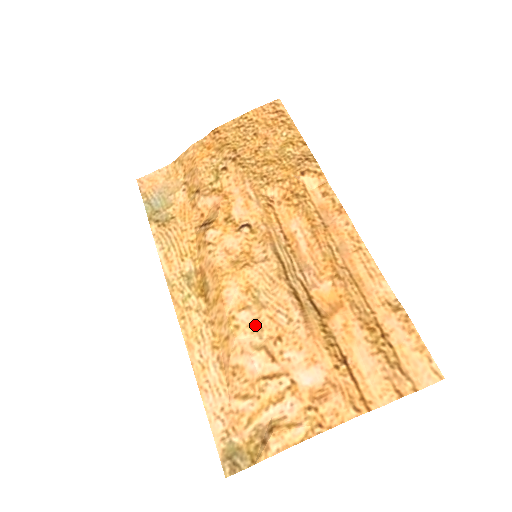
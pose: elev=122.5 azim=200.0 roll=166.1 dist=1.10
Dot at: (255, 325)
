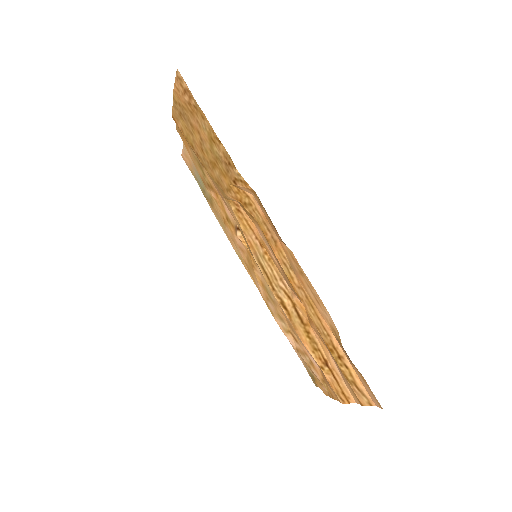
Dot at: (278, 315)
